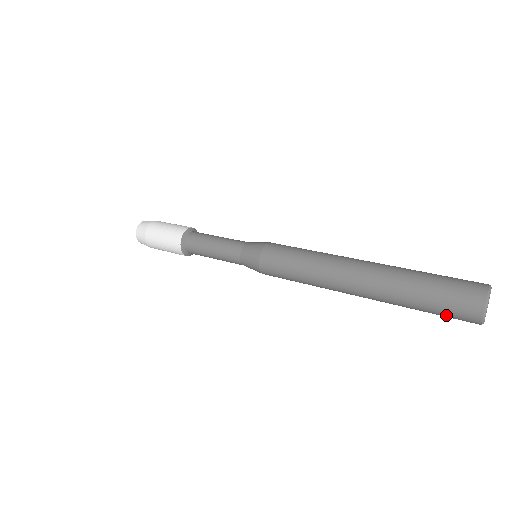
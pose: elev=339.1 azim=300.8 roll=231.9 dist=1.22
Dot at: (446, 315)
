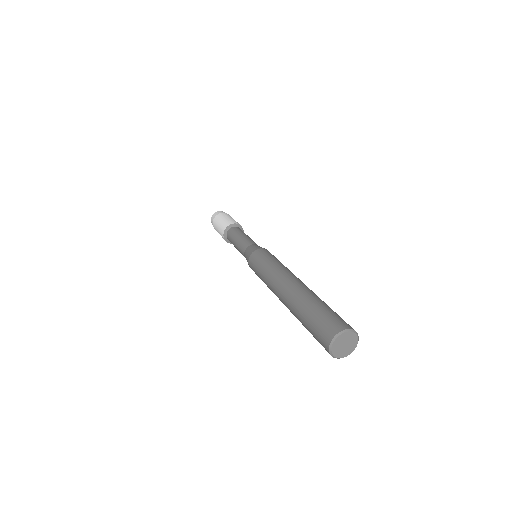
Dot at: occluded
